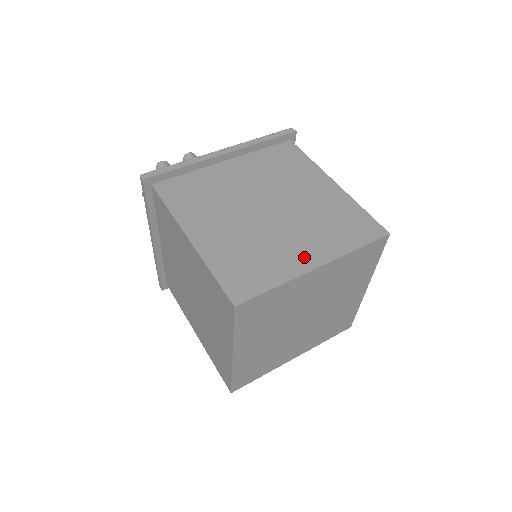
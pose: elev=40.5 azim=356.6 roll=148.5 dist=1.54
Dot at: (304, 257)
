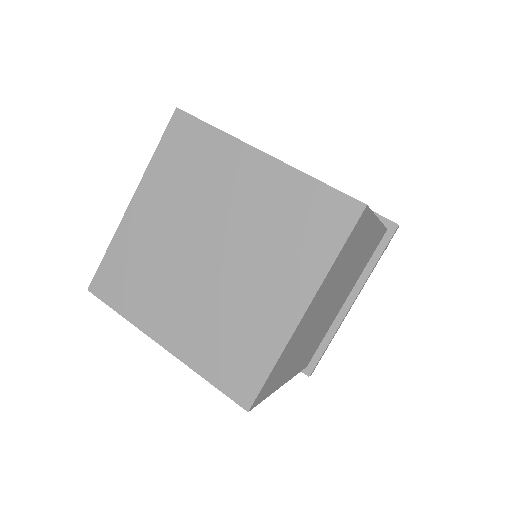
Dot at: occluded
